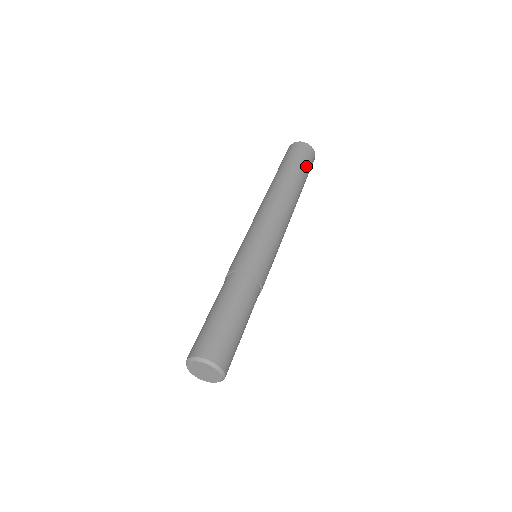
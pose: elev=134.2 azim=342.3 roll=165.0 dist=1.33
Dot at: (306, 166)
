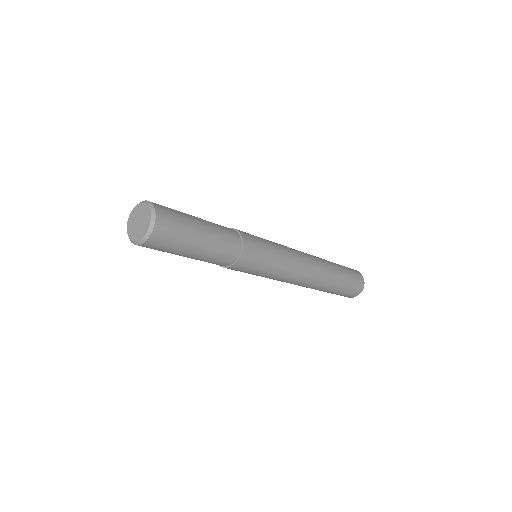
Dot at: (348, 272)
